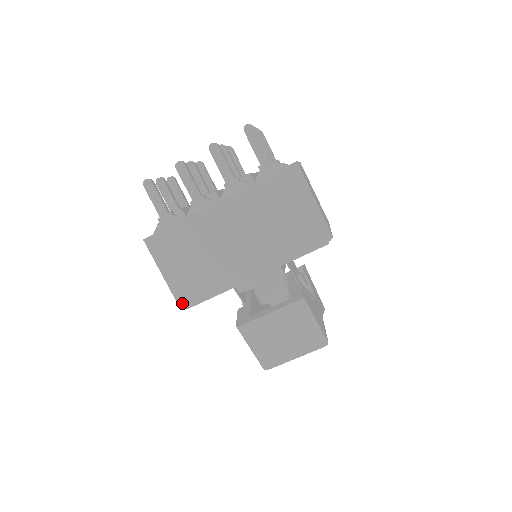
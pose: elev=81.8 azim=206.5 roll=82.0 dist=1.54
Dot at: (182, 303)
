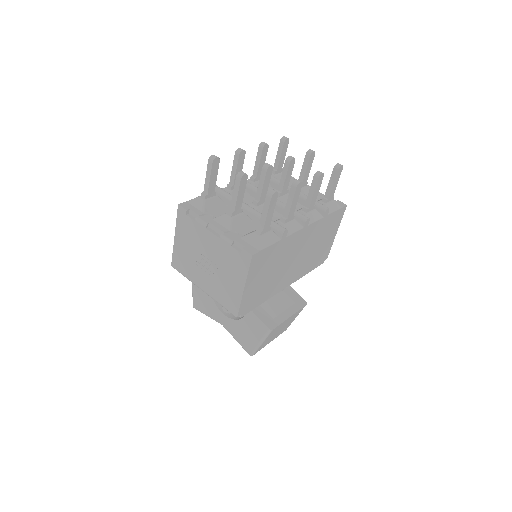
Dot at: (241, 313)
